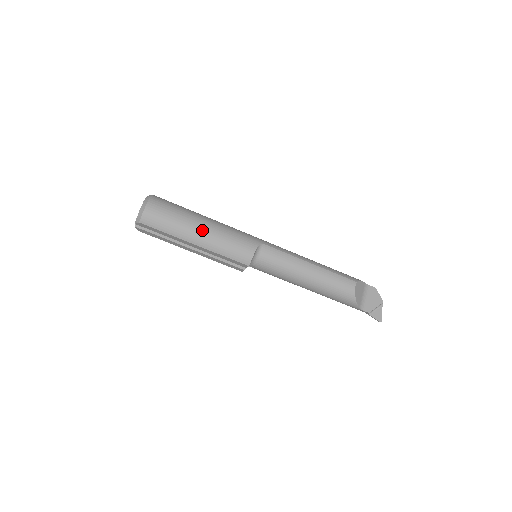
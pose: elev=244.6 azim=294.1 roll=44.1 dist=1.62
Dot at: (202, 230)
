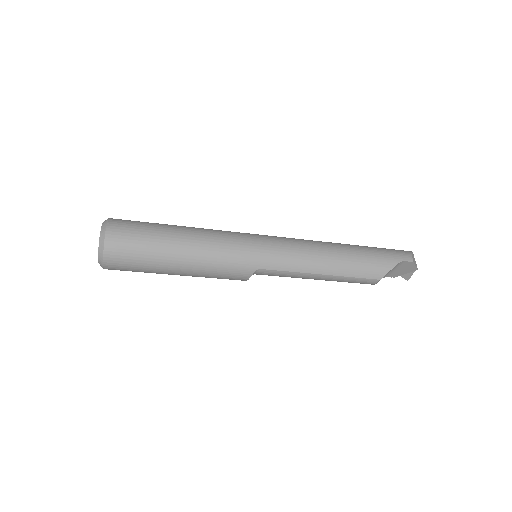
Dot at: (180, 273)
